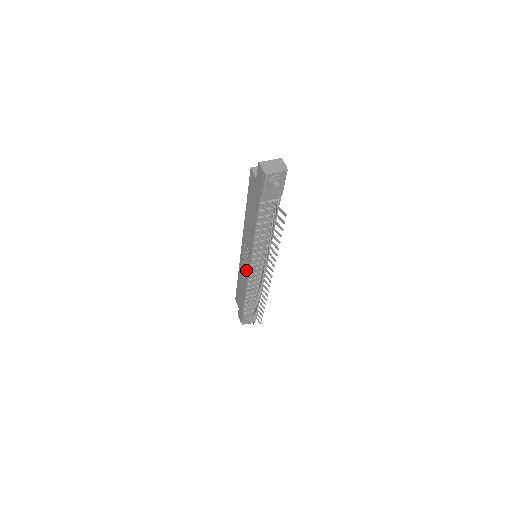
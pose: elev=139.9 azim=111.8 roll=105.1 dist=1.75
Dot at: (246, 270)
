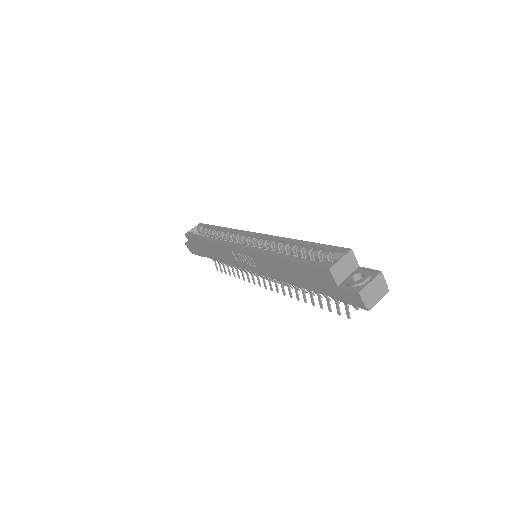
Dot at: (237, 263)
